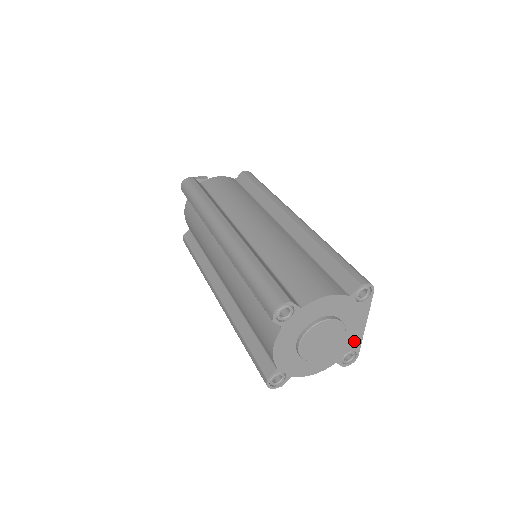
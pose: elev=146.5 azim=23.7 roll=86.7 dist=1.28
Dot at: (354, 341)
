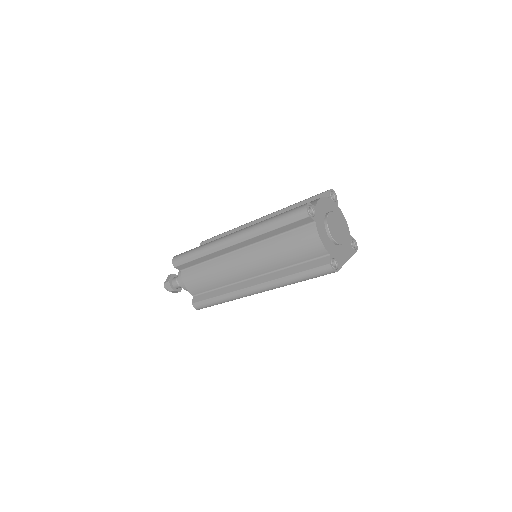
Dot at: (340, 259)
